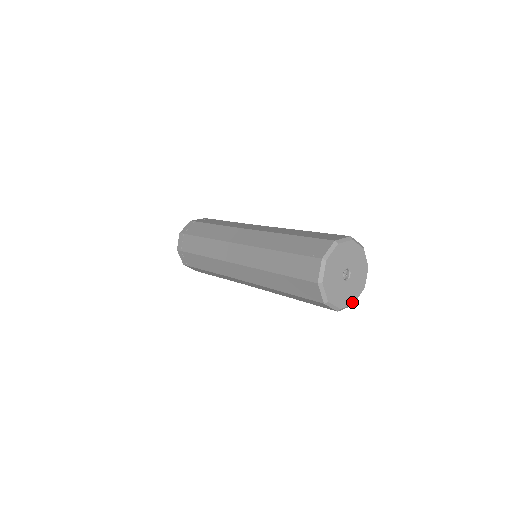
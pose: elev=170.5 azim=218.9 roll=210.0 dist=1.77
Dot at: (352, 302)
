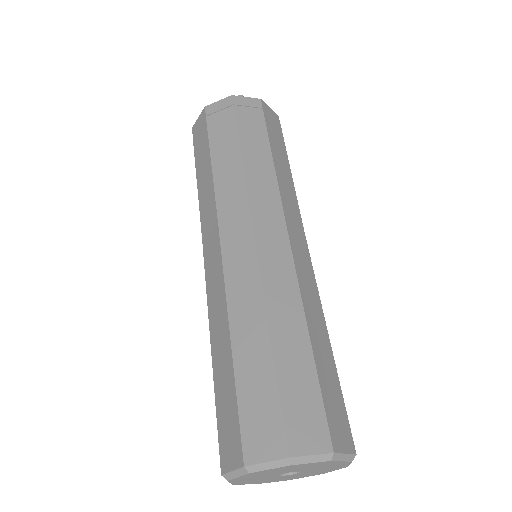
Dot at: (317, 474)
